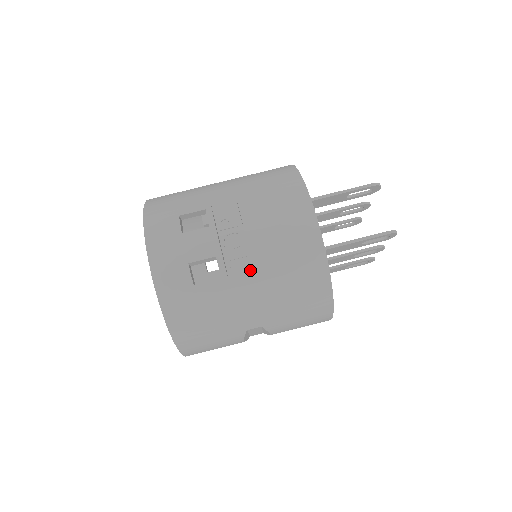
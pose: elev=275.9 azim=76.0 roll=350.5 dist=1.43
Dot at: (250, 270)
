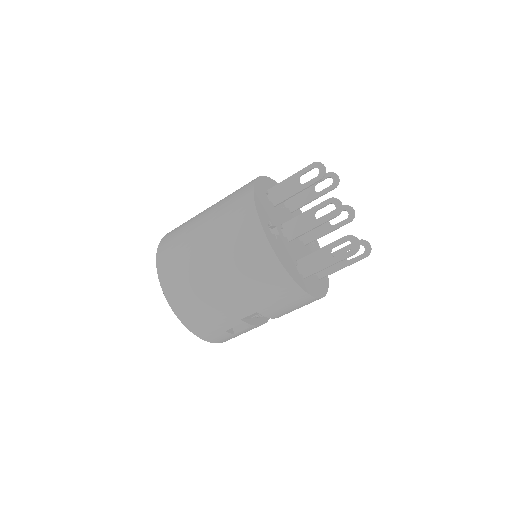
Dot at: occluded
